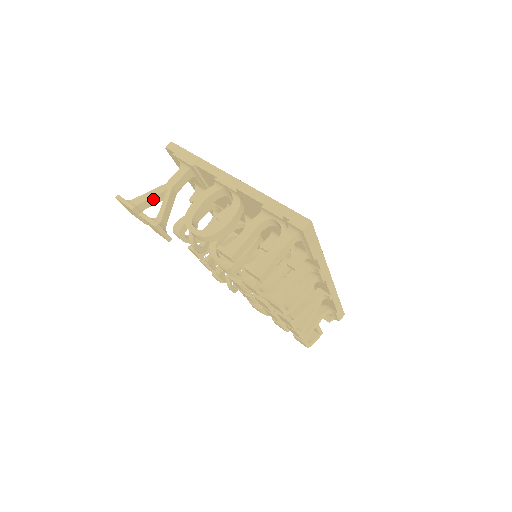
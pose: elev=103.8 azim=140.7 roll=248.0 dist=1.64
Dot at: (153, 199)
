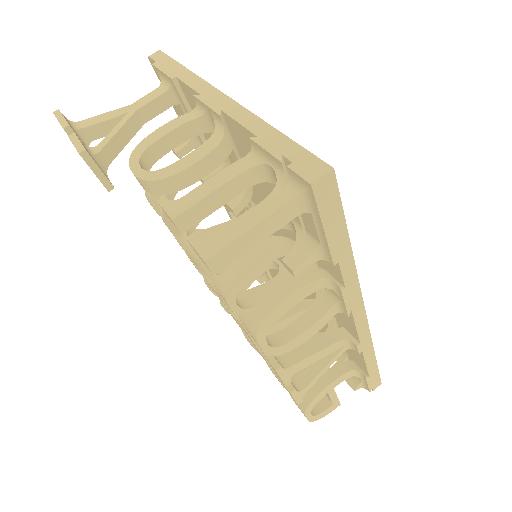
Dot at: (106, 124)
